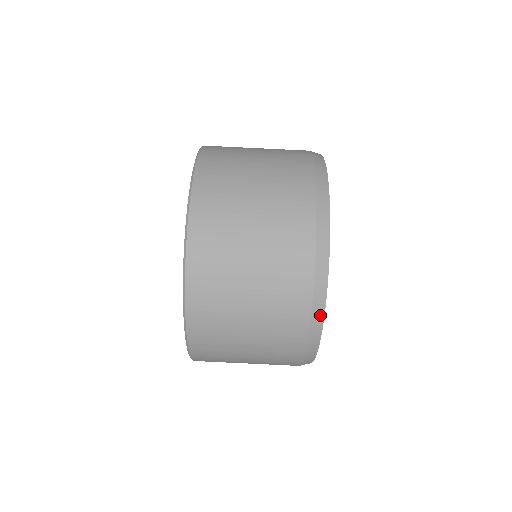
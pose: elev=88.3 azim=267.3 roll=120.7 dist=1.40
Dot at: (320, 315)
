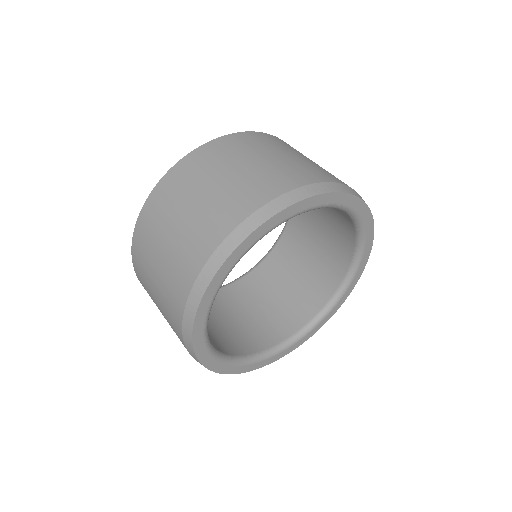
Dot at: (334, 189)
